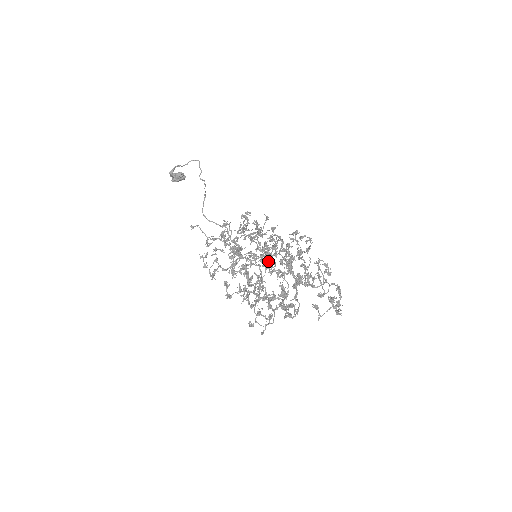
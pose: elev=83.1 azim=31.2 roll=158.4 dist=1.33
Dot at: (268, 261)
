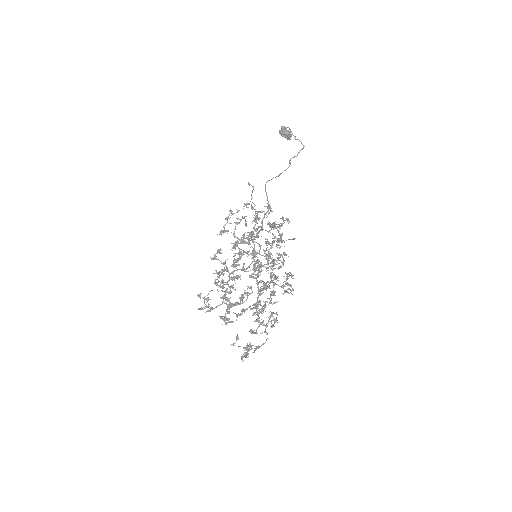
Dot at: (256, 270)
